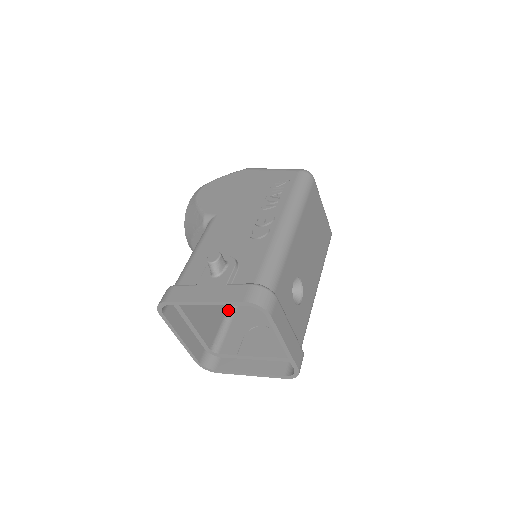
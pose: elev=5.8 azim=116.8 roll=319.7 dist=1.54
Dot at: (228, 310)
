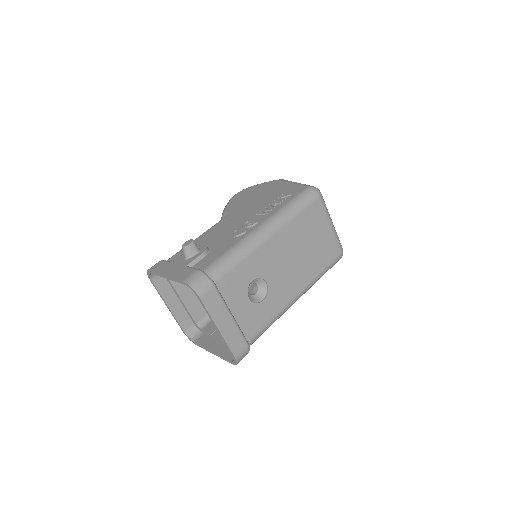
Dot at: occluded
